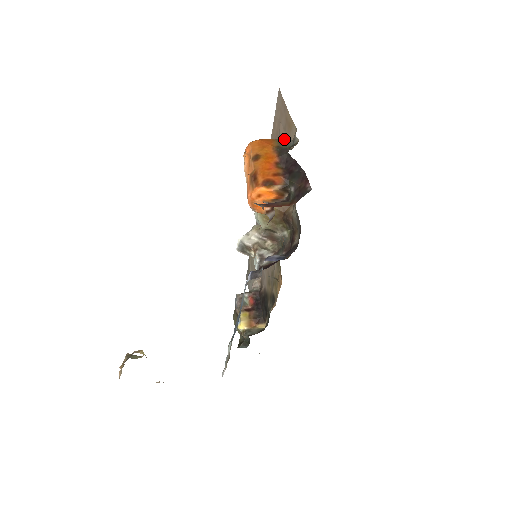
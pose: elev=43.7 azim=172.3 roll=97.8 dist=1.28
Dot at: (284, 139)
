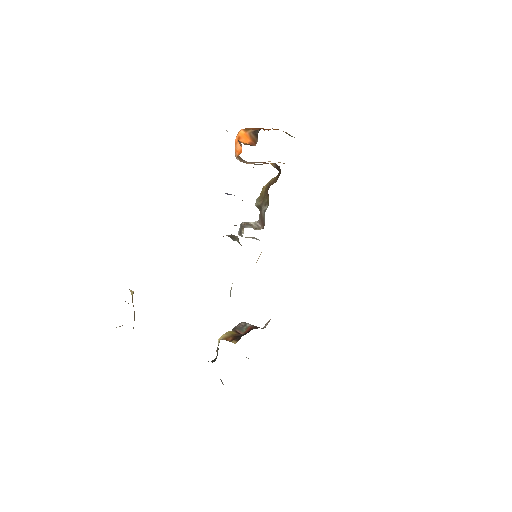
Dot at: occluded
